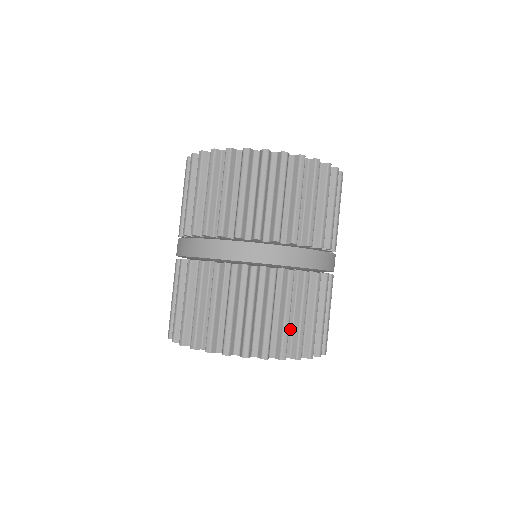
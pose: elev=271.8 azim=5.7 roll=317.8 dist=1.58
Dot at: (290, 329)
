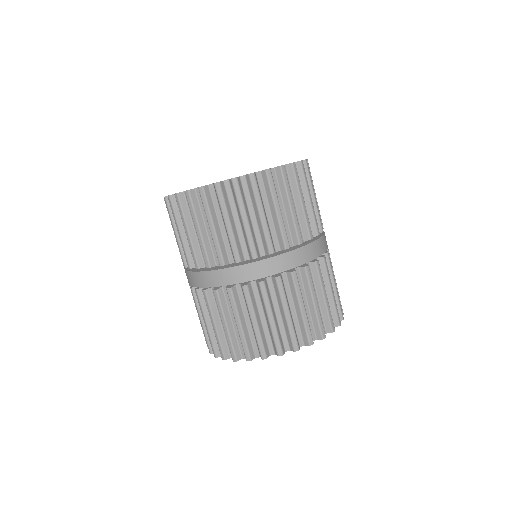
Dot at: occluded
